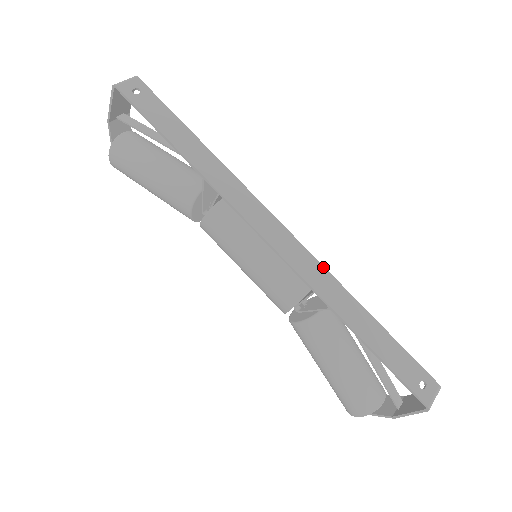
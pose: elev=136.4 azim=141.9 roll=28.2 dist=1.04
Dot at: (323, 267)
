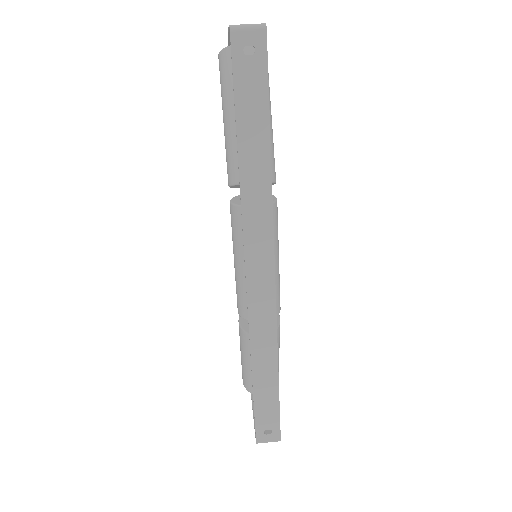
Dot at: (276, 324)
